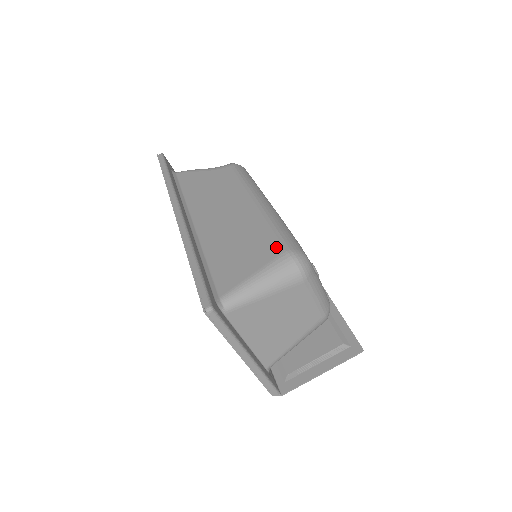
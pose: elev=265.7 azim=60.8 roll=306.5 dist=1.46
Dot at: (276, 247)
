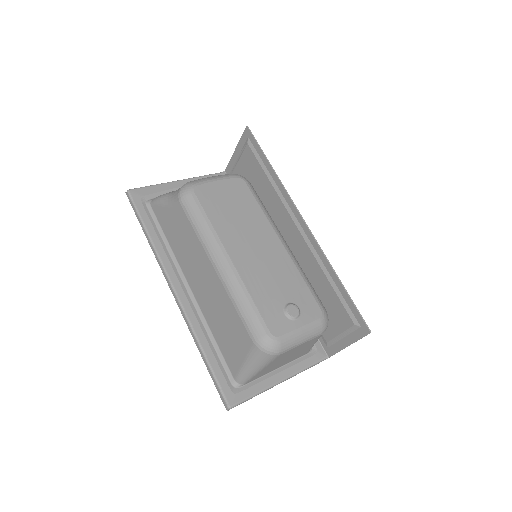
Dot at: (246, 337)
